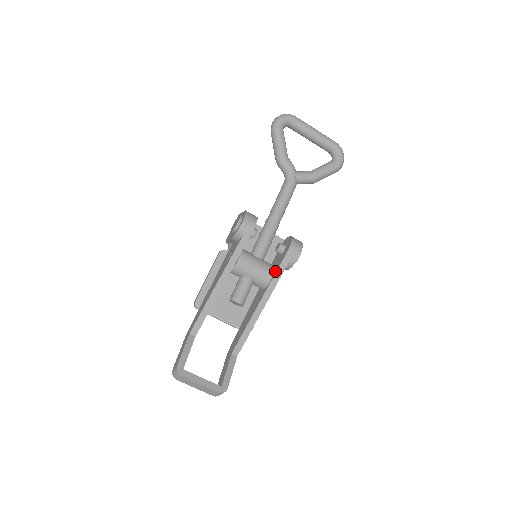
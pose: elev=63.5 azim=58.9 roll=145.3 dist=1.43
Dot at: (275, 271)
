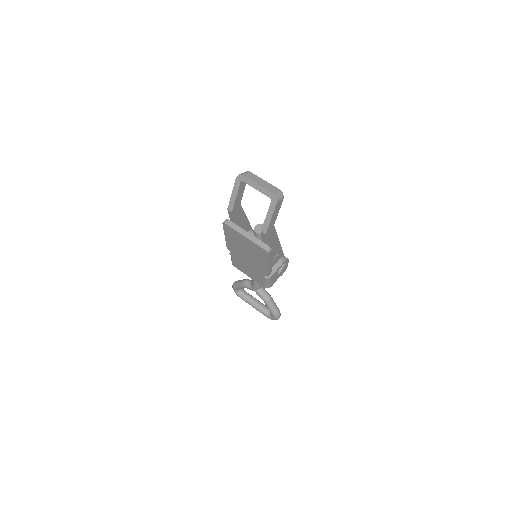
Dot at: occluded
